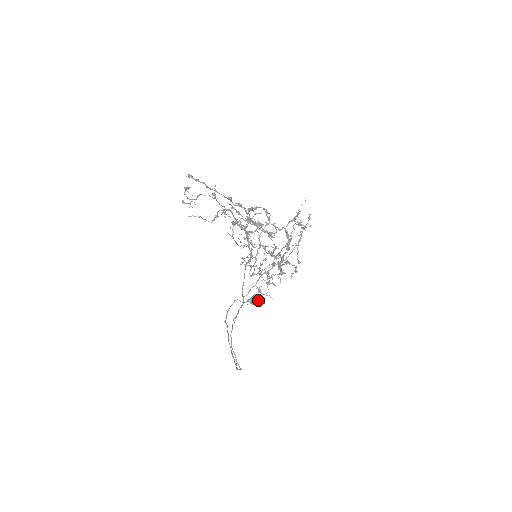
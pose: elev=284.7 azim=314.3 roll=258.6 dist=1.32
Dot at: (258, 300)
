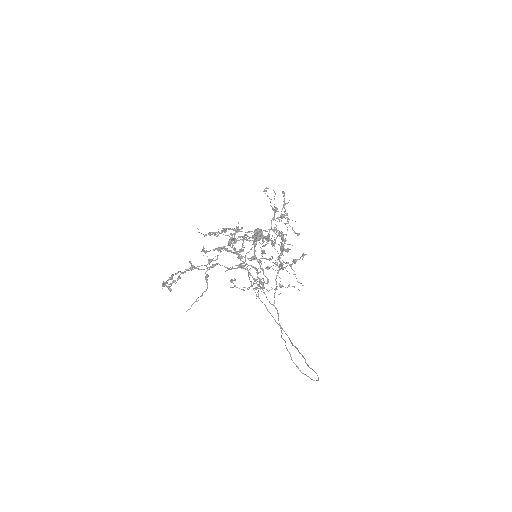
Dot at: occluded
